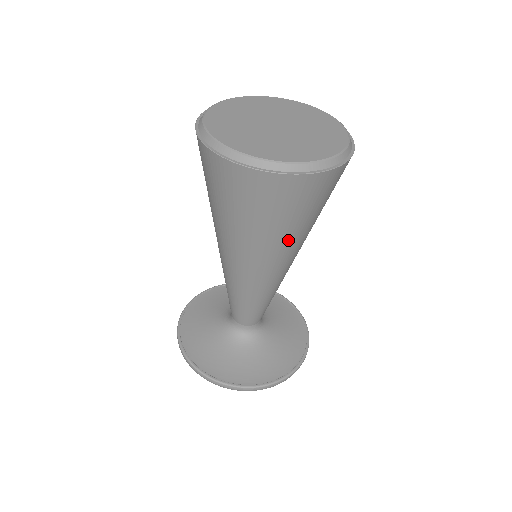
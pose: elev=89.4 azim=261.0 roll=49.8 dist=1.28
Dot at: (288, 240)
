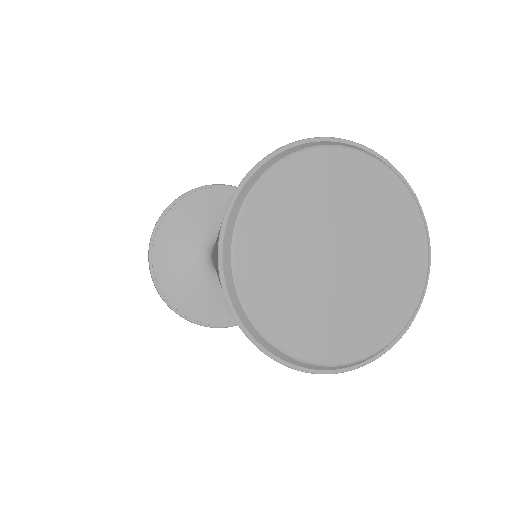
Dot at: occluded
